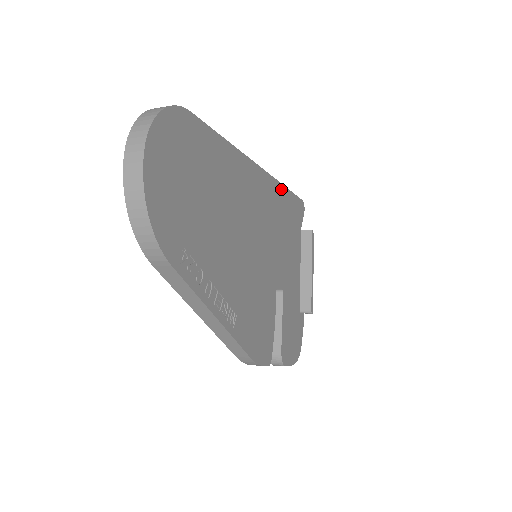
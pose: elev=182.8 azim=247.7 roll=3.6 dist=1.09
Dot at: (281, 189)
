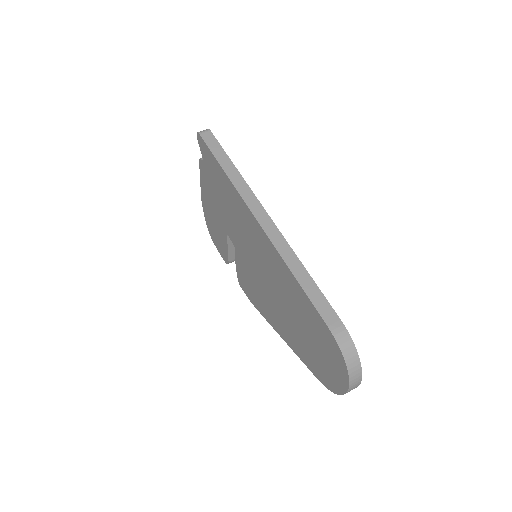
Dot at: occluded
